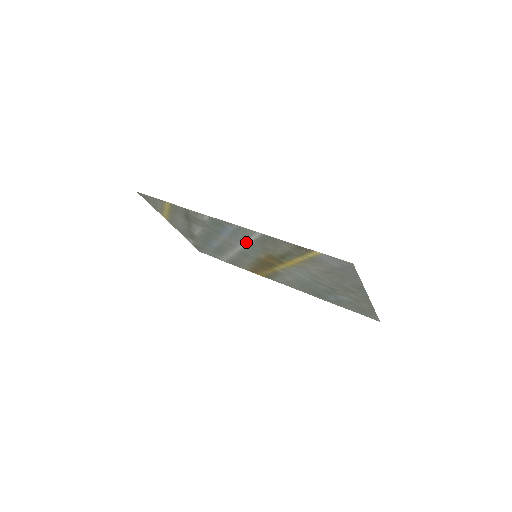
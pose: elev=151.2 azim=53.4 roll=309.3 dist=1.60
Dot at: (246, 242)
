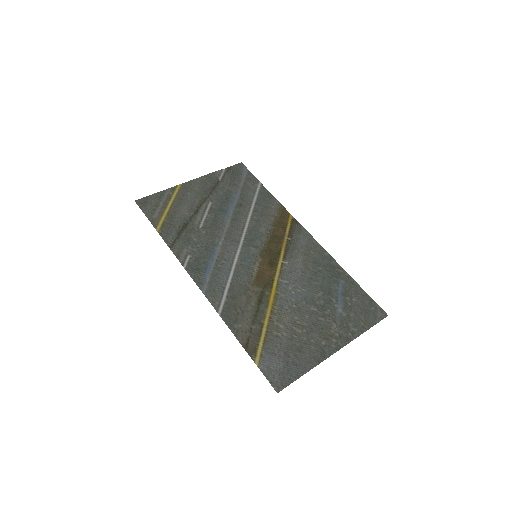
Dot at: (231, 272)
